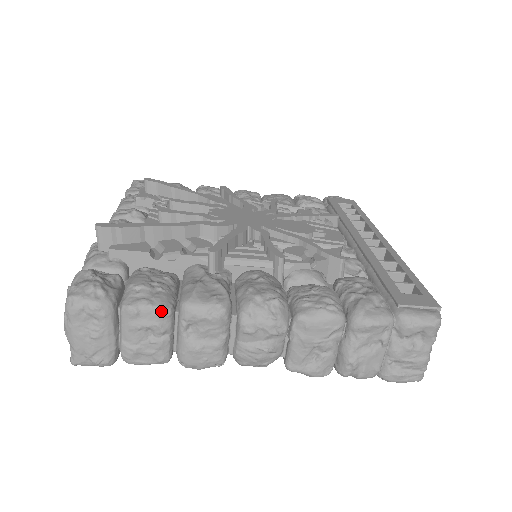
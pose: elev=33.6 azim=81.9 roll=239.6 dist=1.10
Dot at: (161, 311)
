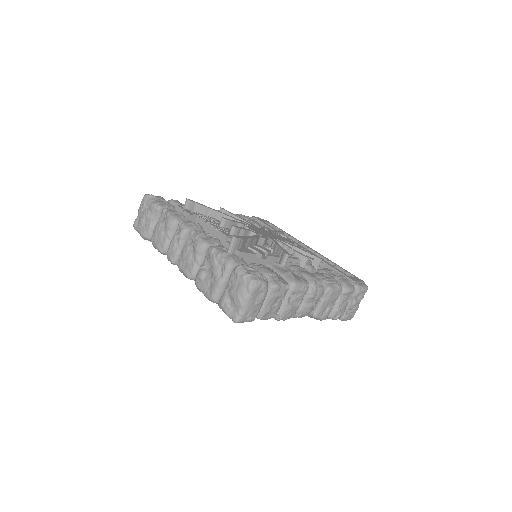
Dot at: (288, 287)
